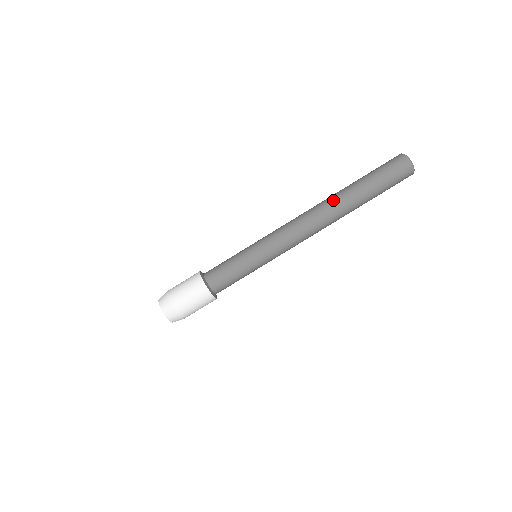
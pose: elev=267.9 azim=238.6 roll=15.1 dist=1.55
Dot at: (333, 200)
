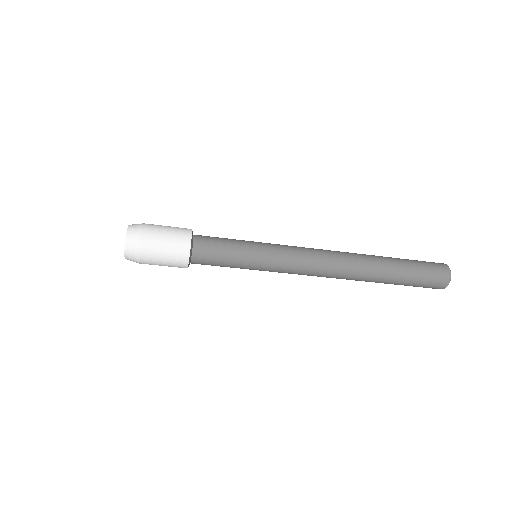
Dot at: (362, 276)
